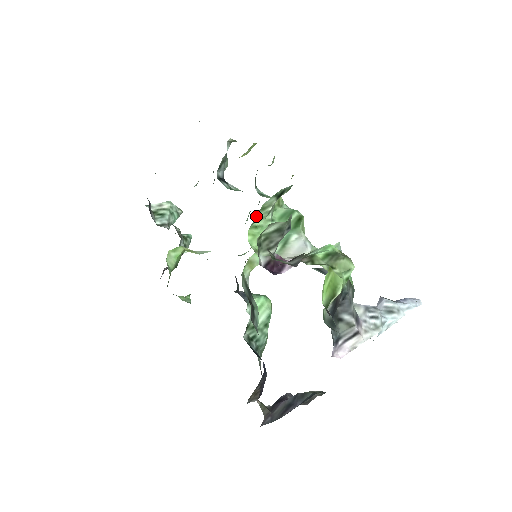
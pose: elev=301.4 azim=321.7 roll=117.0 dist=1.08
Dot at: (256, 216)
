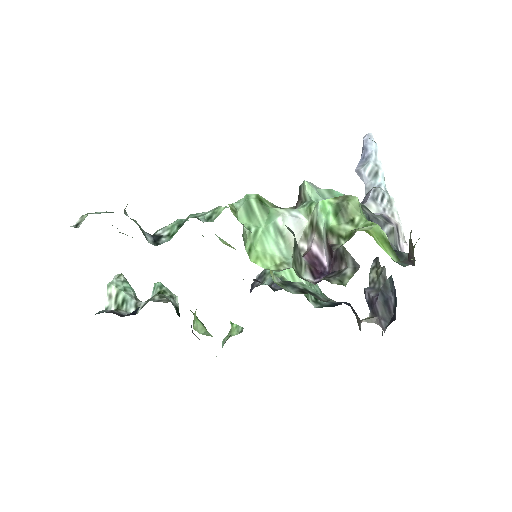
Dot at: occluded
